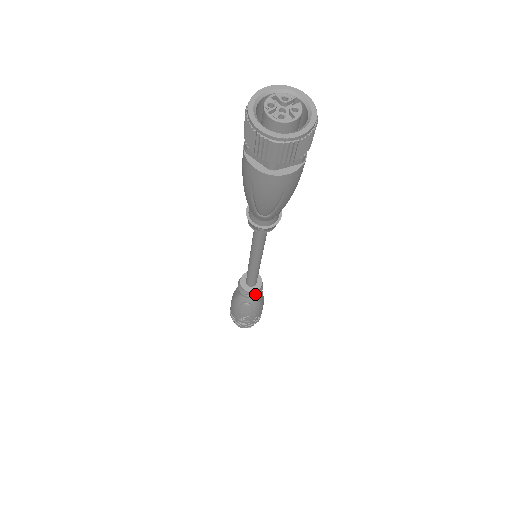
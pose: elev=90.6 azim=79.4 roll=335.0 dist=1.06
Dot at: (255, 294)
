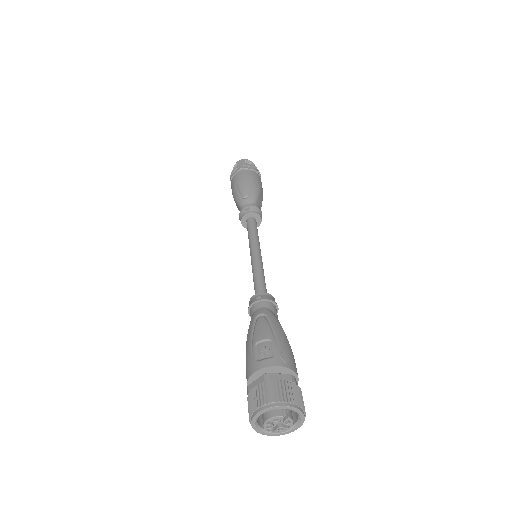
Dot at: (259, 223)
